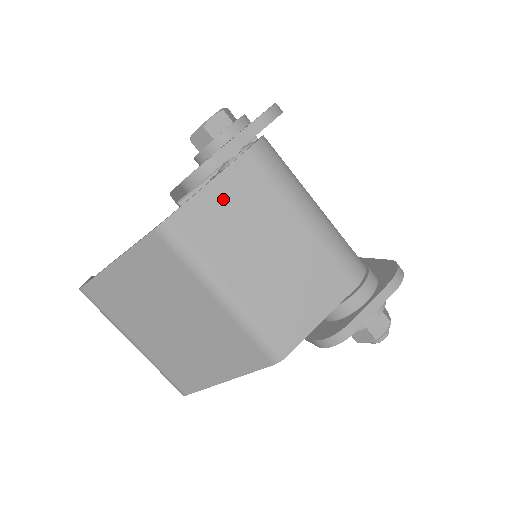
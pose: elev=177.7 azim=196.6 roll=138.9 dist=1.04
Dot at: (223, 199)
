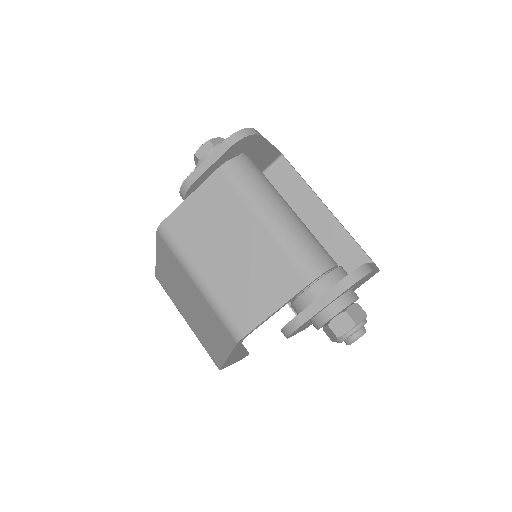
Dot at: (199, 207)
